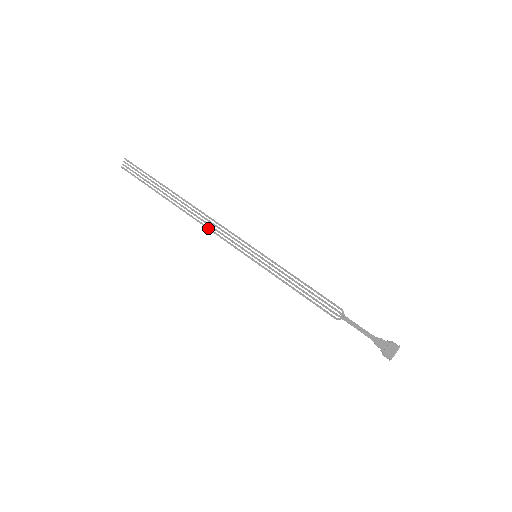
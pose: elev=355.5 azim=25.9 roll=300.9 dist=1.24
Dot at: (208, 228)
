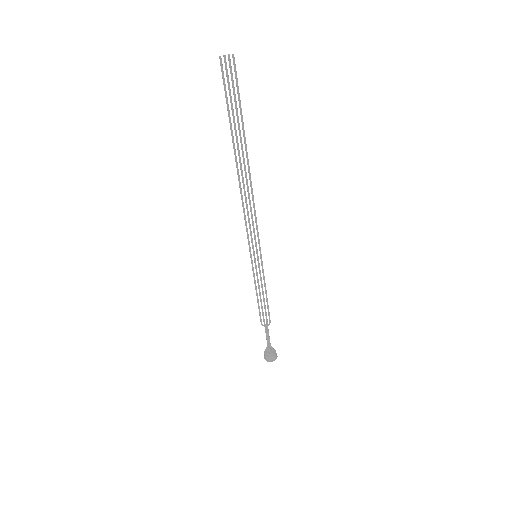
Dot at: occluded
